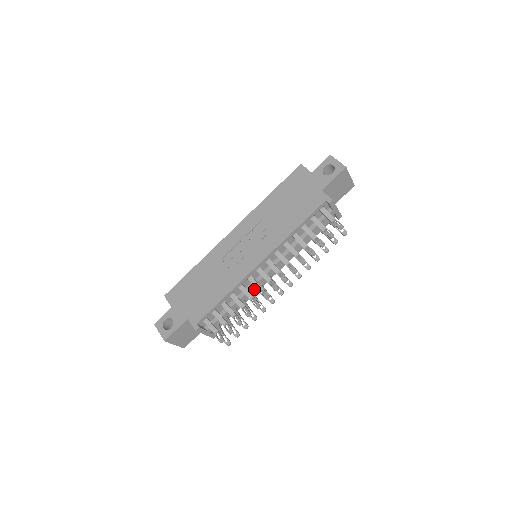
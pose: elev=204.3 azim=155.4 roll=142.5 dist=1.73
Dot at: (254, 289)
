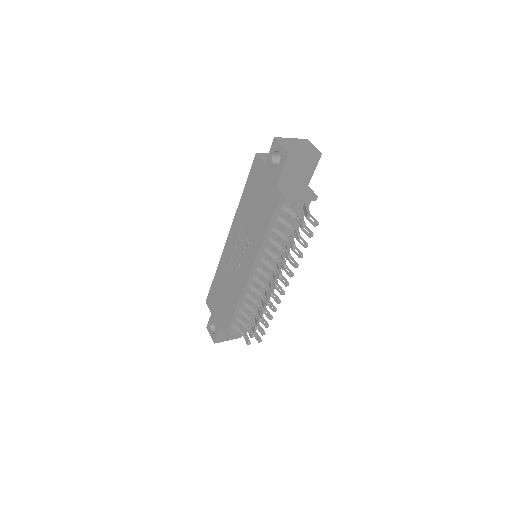
Dot at: (262, 290)
